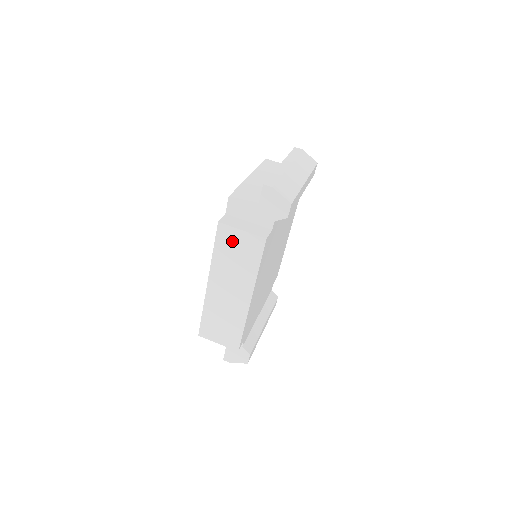
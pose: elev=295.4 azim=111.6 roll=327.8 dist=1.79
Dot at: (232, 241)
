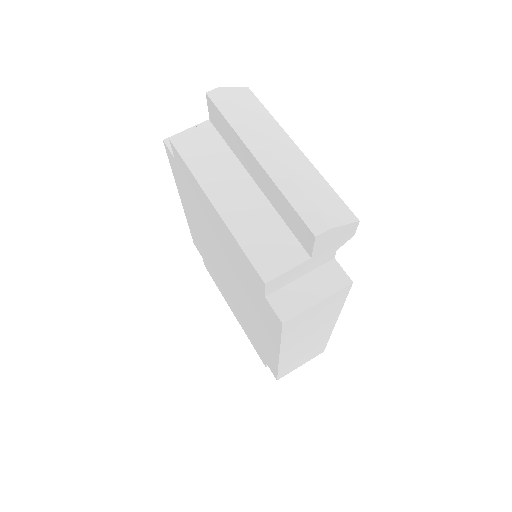
Dot at: (306, 318)
